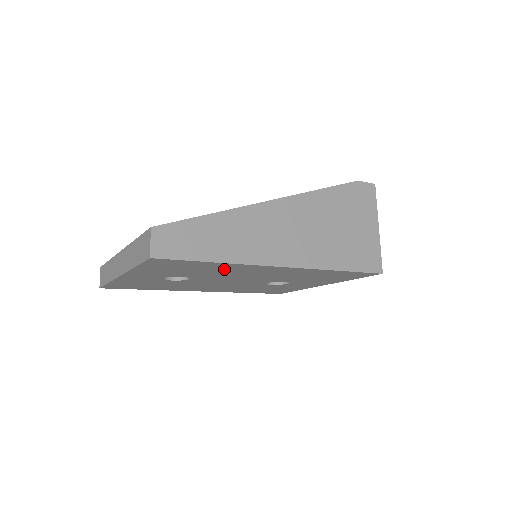
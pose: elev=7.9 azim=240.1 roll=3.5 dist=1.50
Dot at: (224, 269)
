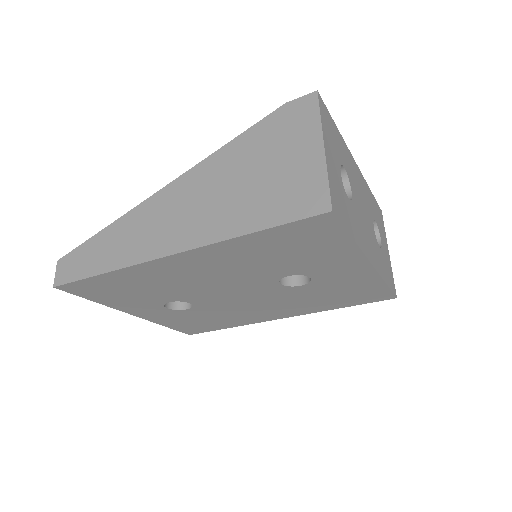
Dot at: (148, 280)
